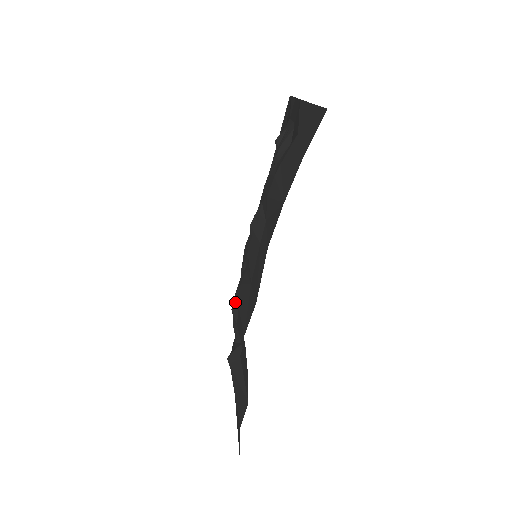
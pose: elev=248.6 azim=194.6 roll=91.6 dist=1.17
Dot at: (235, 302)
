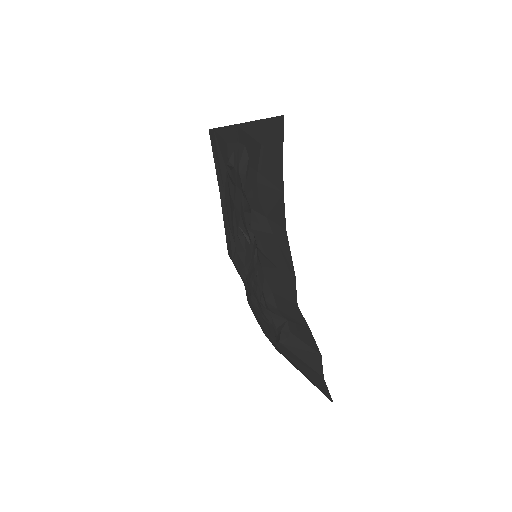
Dot at: (267, 293)
